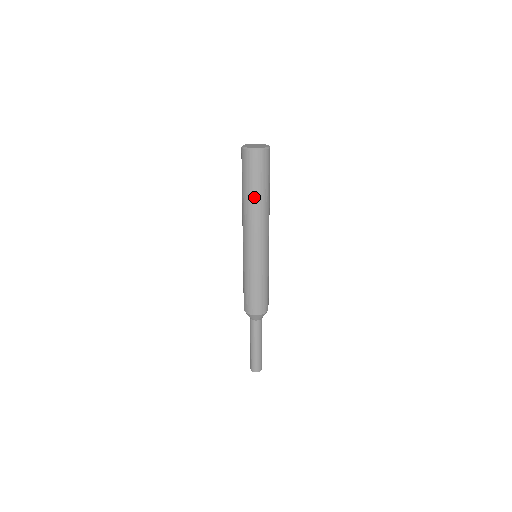
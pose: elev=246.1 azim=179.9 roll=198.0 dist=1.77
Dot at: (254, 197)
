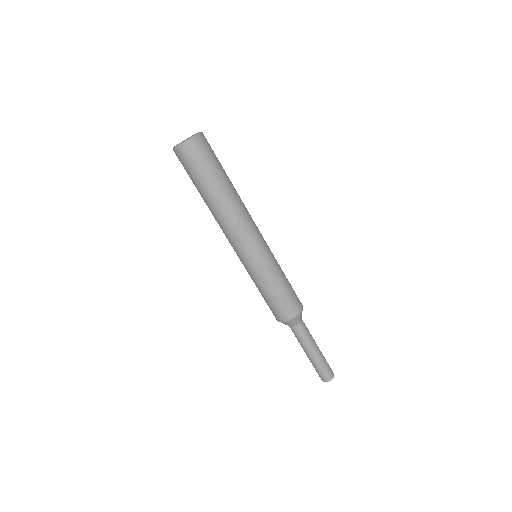
Dot at: (215, 193)
